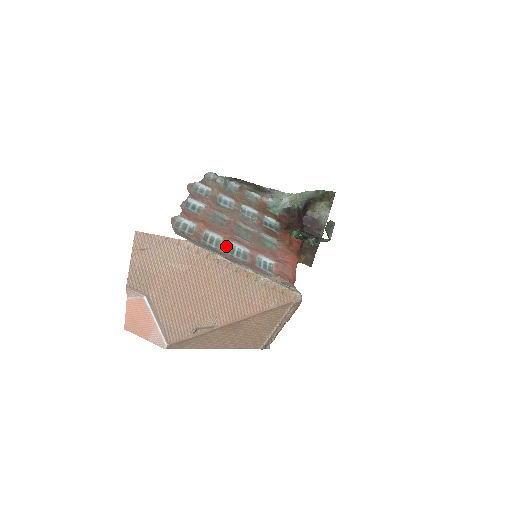
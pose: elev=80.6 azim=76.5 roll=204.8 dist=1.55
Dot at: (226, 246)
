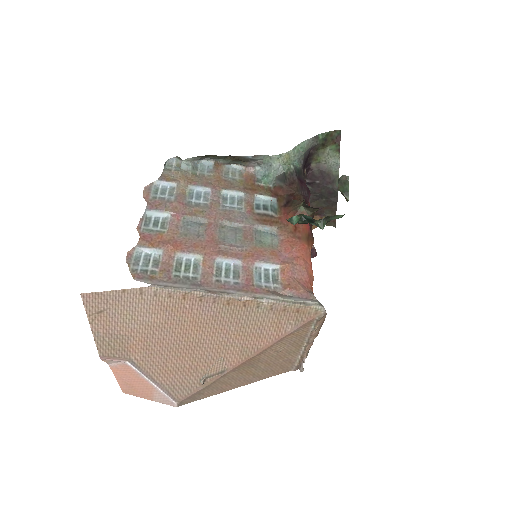
Dot at: (208, 268)
